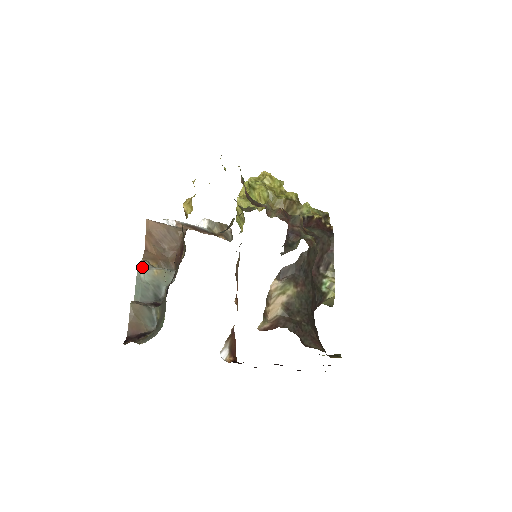
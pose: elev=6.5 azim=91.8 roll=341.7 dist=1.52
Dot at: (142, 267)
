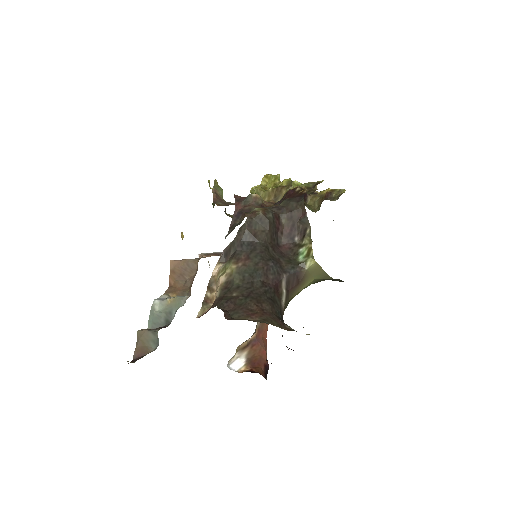
Dot at: (158, 300)
